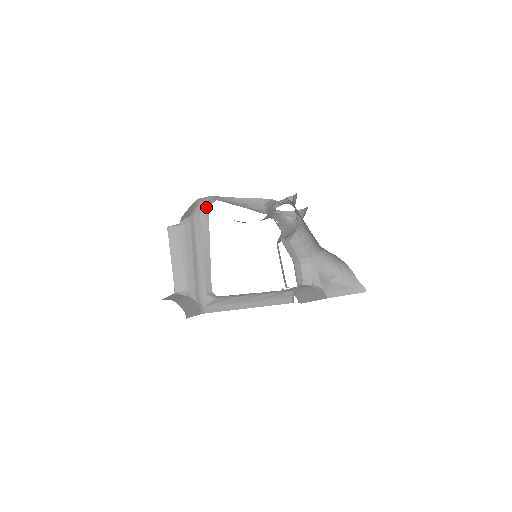
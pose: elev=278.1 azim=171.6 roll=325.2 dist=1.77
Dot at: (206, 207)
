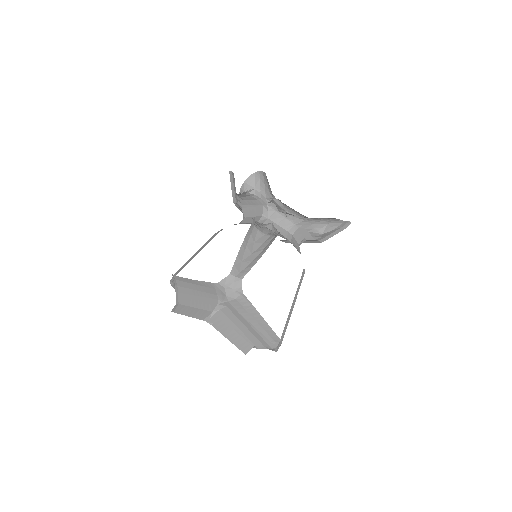
Dot at: (238, 291)
